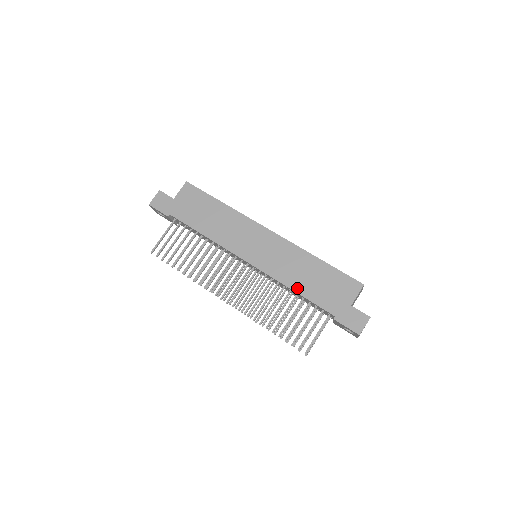
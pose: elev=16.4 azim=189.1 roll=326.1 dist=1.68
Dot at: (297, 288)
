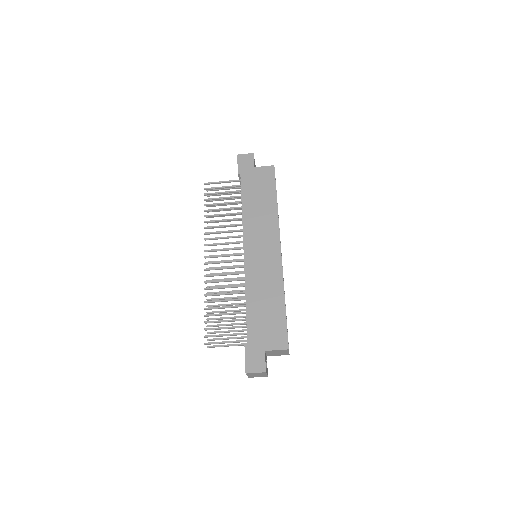
Dot at: (250, 301)
